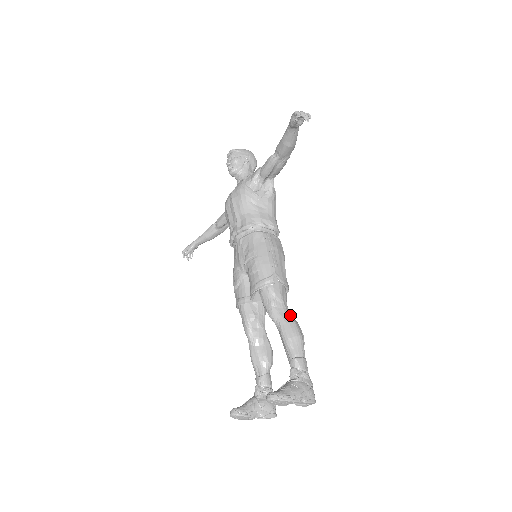
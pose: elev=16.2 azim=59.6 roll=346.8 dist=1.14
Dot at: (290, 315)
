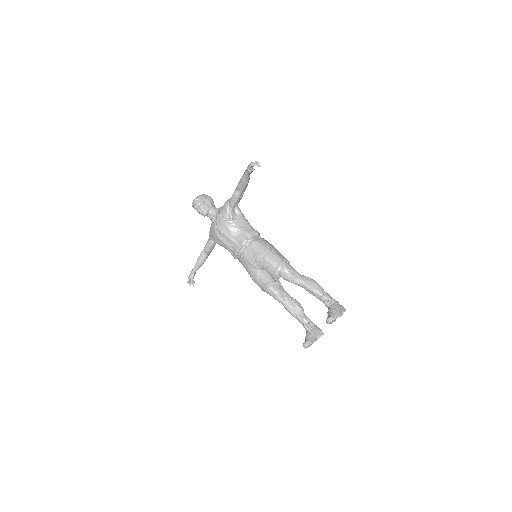
Dot at: (303, 276)
